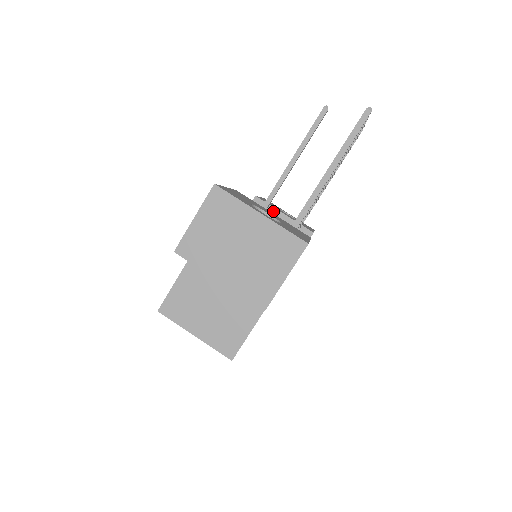
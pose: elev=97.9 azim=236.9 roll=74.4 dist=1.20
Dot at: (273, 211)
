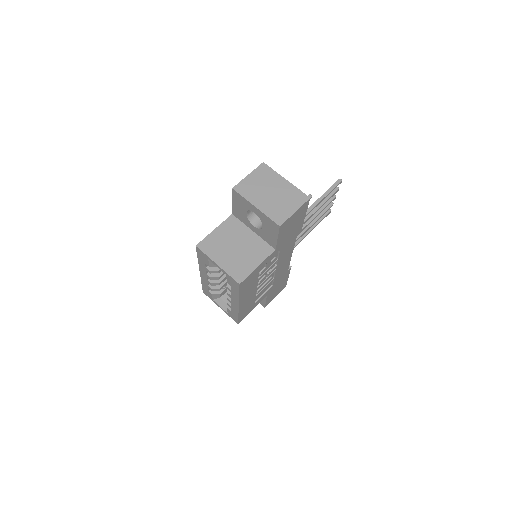
Dot at: occluded
